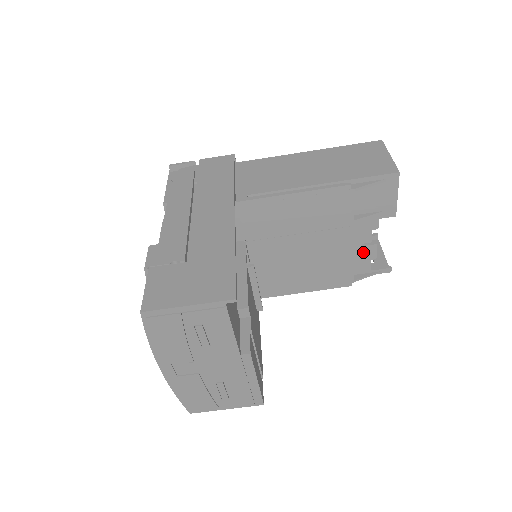
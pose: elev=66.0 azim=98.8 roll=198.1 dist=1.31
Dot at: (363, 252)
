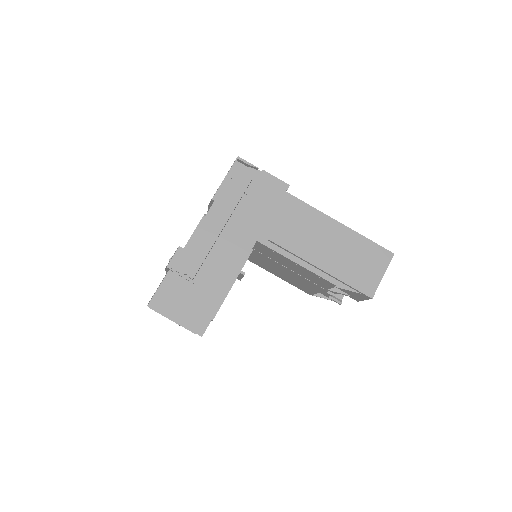
Dot at: occluded
